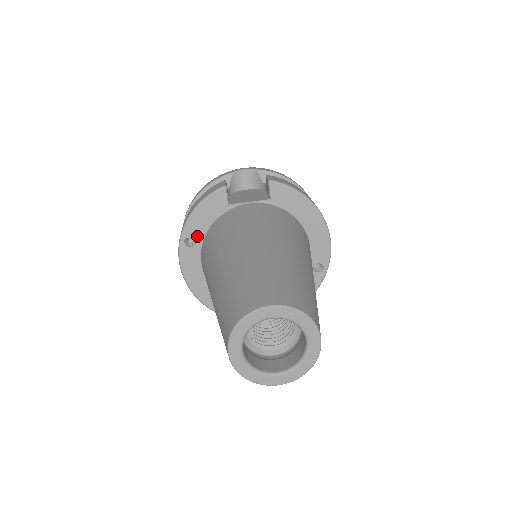
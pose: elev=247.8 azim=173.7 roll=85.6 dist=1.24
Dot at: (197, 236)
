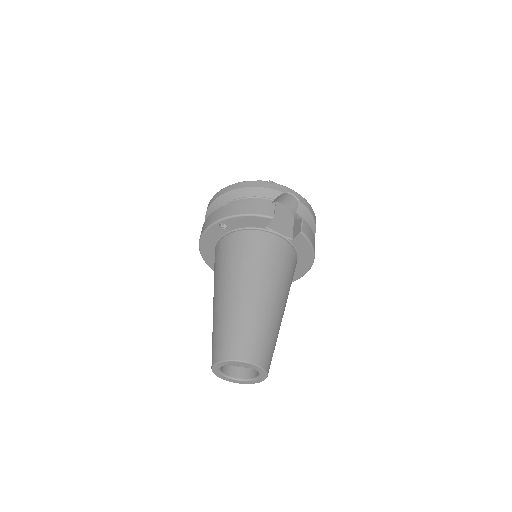
Dot at: (230, 227)
